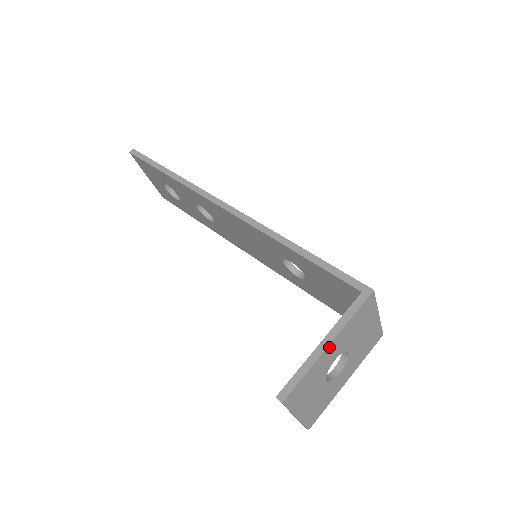
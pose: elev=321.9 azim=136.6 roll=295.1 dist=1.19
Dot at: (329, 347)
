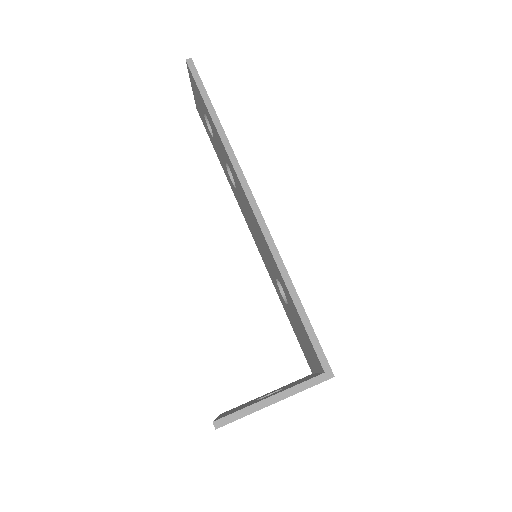
Dot at: (274, 403)
